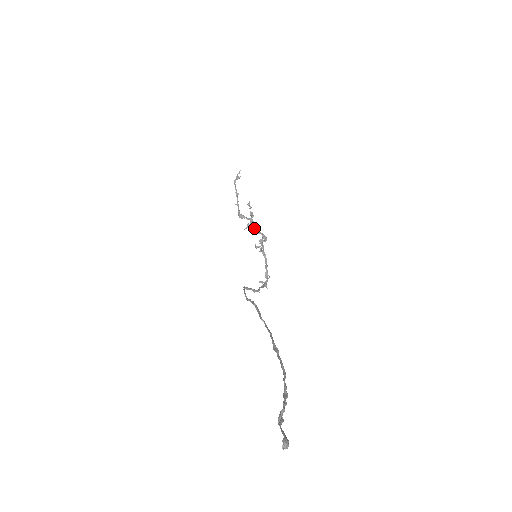
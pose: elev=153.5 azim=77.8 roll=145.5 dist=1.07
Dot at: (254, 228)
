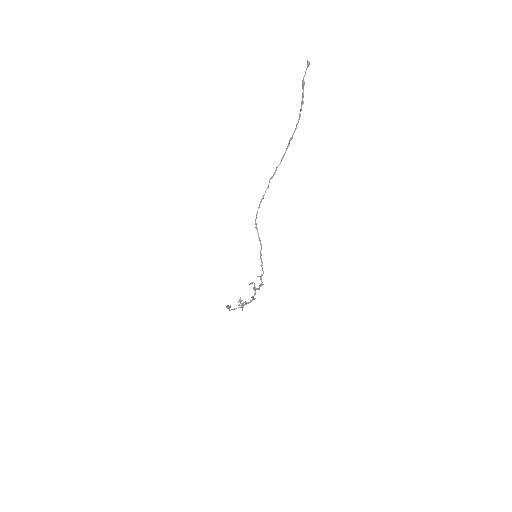
Dot at: (245, 302)
